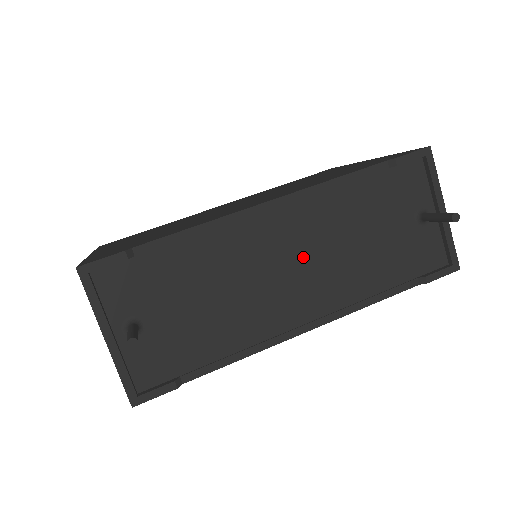
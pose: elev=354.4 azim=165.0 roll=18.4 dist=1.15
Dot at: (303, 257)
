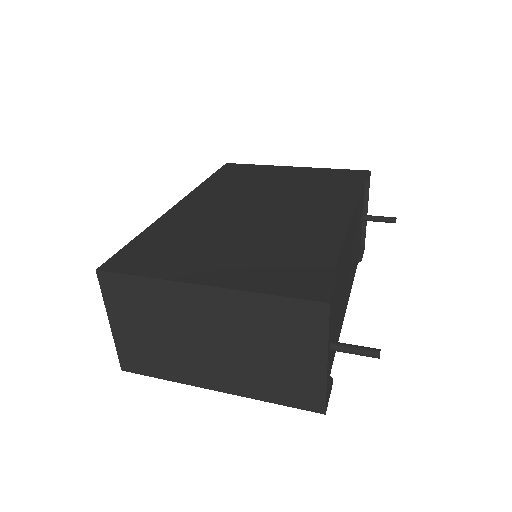
Dot at: (350, 257)
